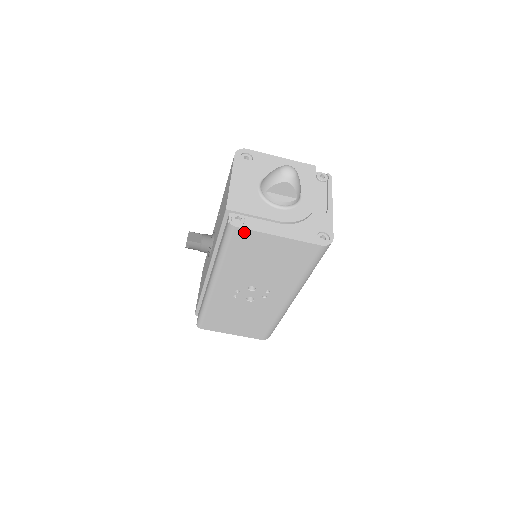
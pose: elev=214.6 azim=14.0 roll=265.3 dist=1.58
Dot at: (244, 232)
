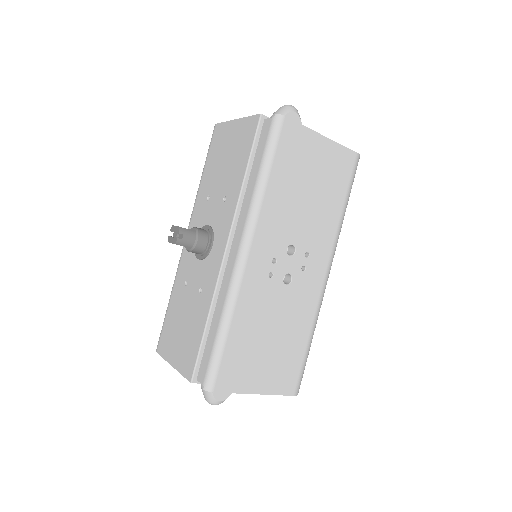
Dot at: (292, 127)
